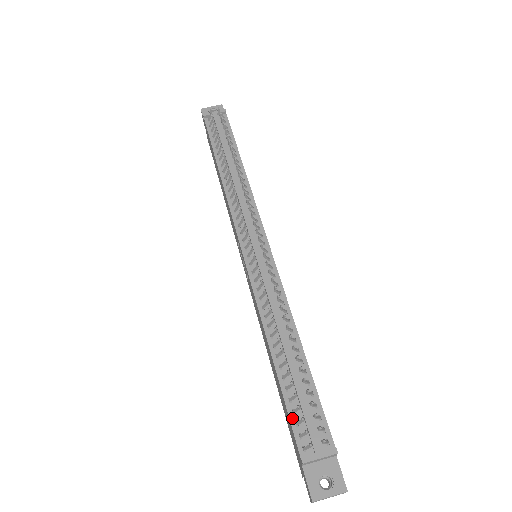
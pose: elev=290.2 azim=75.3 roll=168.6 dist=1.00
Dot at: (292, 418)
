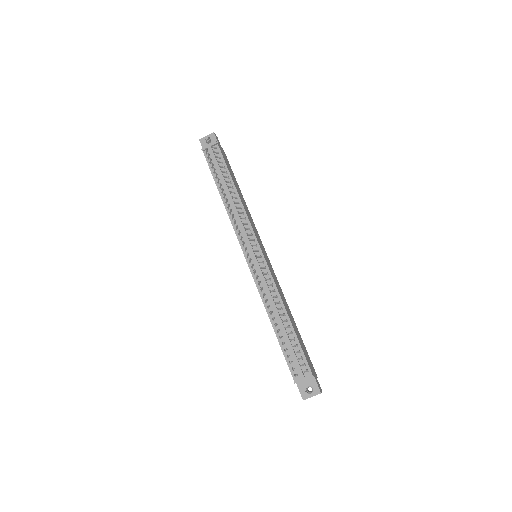
Dot at: (287, 360)
